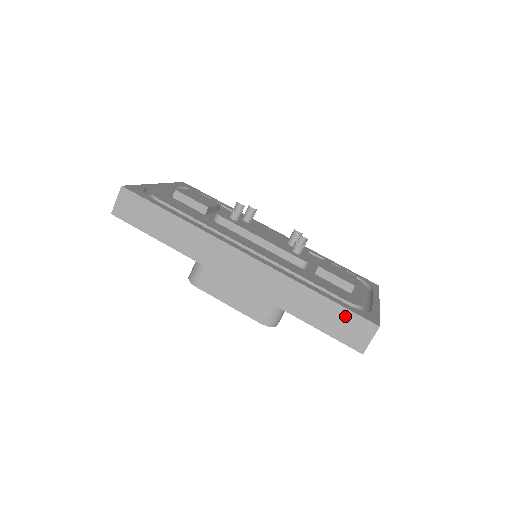
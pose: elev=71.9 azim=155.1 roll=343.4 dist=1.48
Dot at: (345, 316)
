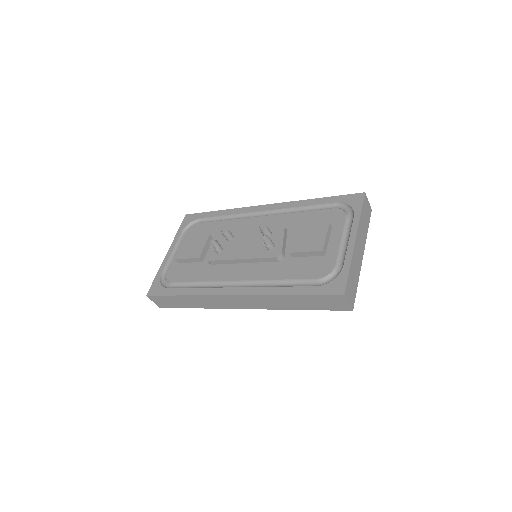
Dot at: (319, 299)
